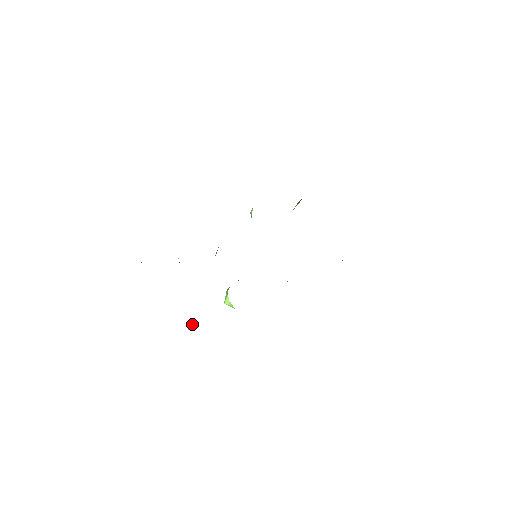
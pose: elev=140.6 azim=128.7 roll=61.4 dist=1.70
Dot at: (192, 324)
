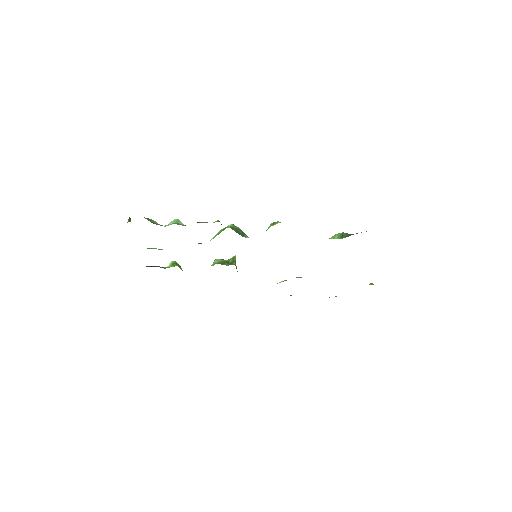
Dot at: (171, 266)
